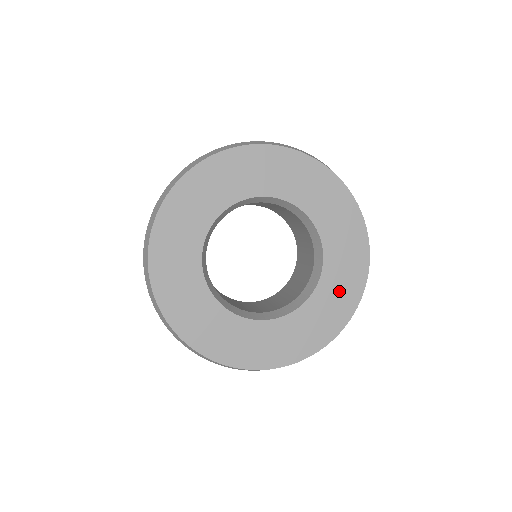
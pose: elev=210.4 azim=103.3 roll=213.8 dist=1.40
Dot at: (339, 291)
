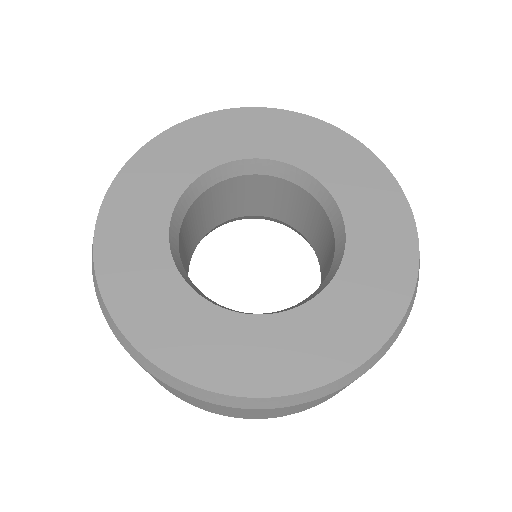
Dot at: (378, 268)
